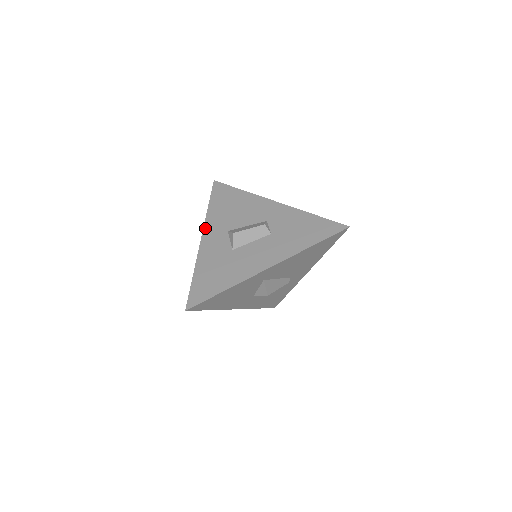
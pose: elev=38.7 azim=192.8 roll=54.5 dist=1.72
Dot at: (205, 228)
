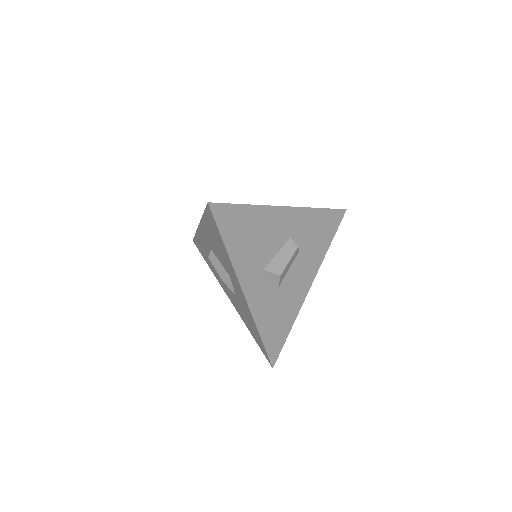
Dot at: (241, 281)
